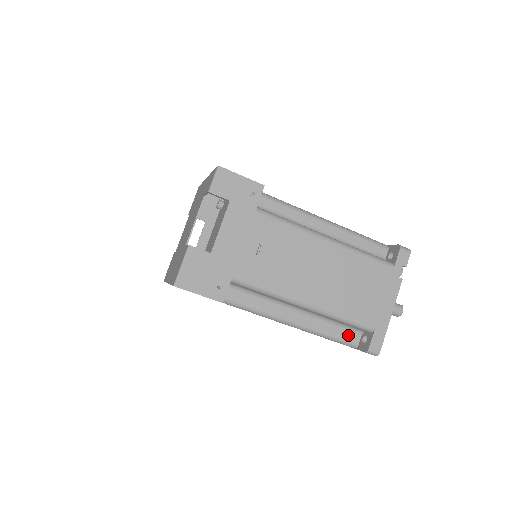
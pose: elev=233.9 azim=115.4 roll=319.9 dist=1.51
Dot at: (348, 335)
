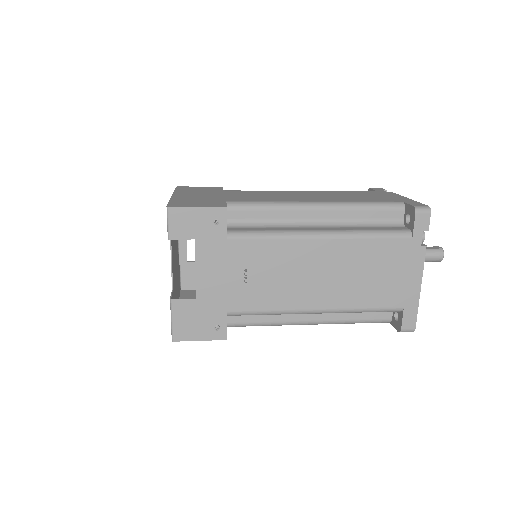
Dot at: (377, 315)
